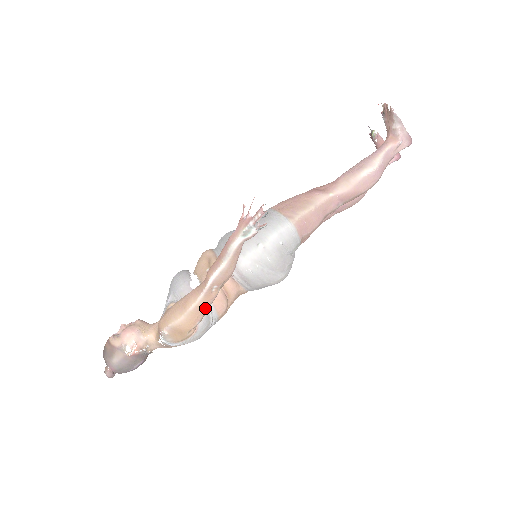
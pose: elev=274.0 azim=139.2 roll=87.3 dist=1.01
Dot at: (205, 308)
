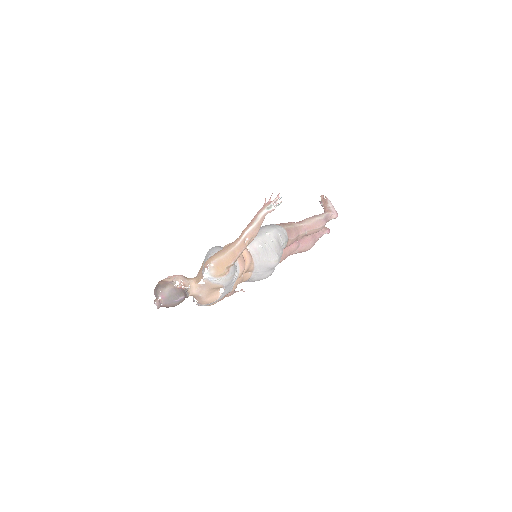
Dot at: (239, 253)
